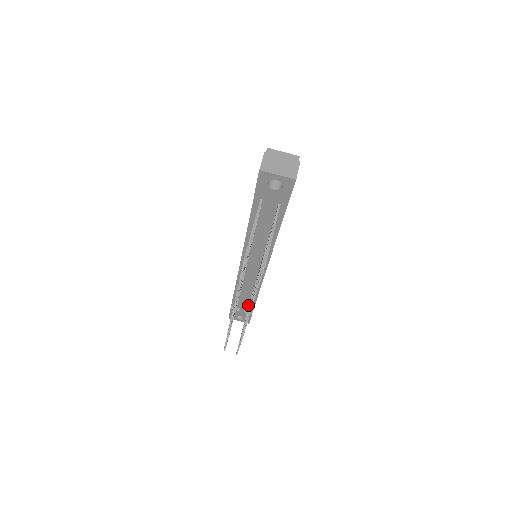
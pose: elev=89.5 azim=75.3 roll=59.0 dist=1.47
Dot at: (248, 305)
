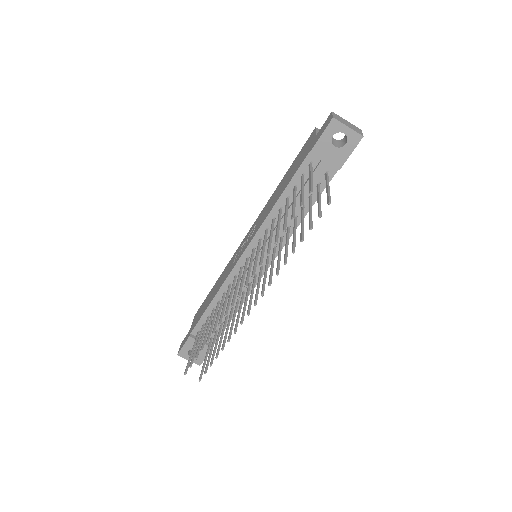
Dot at: occluded
